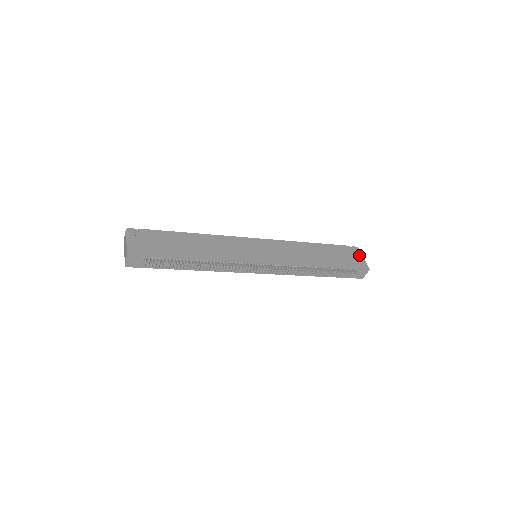
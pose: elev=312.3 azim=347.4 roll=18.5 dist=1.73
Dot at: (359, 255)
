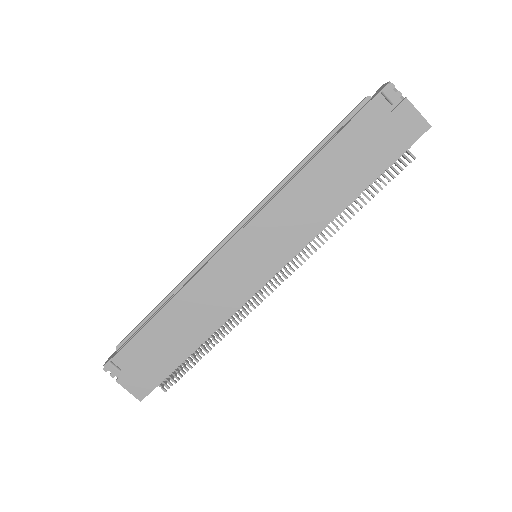
Dot at: (402, 105)
